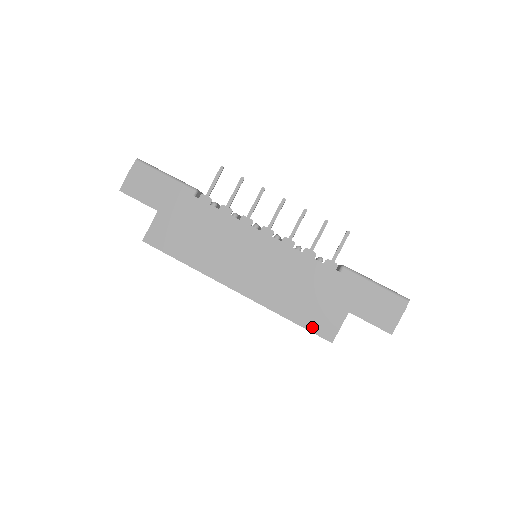
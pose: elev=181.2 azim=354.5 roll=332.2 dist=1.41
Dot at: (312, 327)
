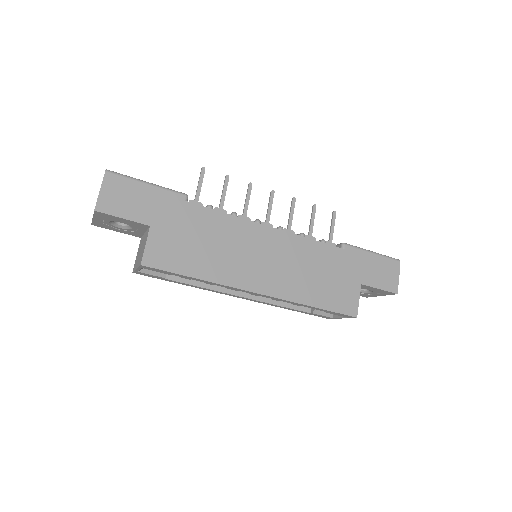
Dot at: (337, 308)
